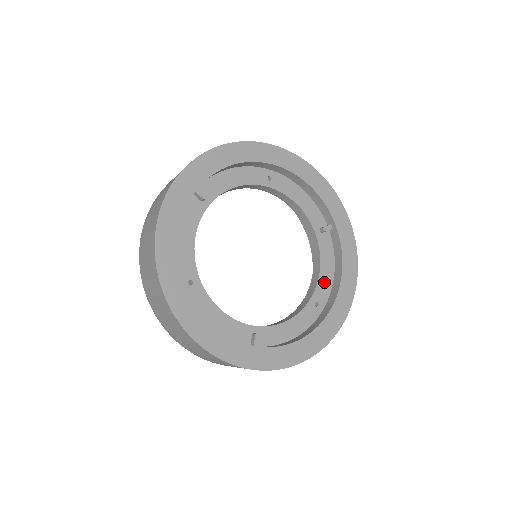
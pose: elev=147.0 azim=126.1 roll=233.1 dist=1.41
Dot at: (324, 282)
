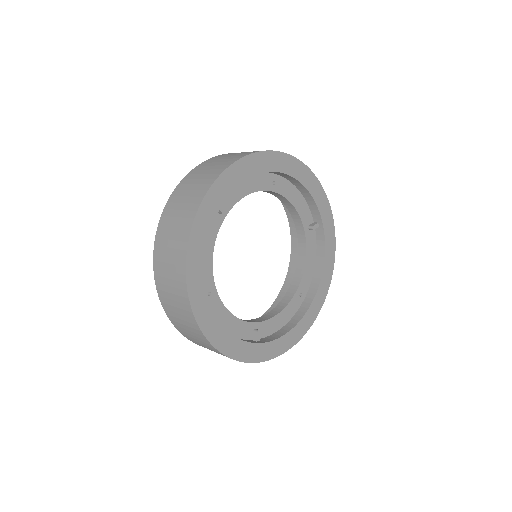
Dot at: (307, 274)
